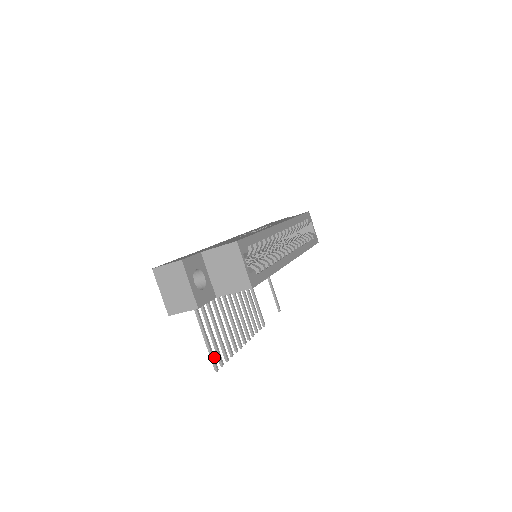
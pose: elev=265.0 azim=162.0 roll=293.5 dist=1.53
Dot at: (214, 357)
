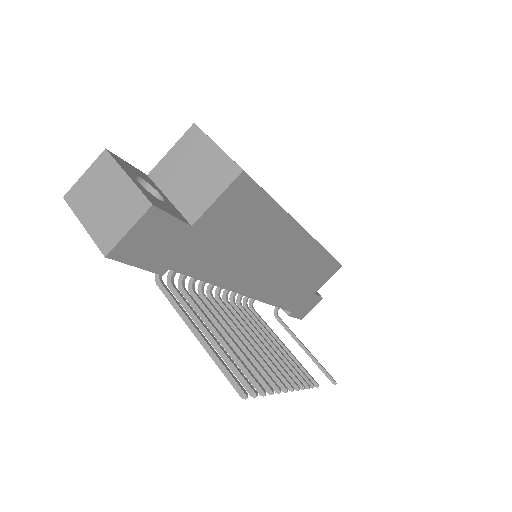
Dot at: (231, 373)
